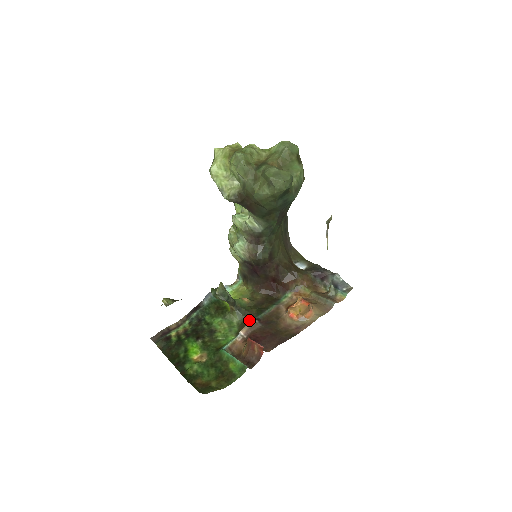
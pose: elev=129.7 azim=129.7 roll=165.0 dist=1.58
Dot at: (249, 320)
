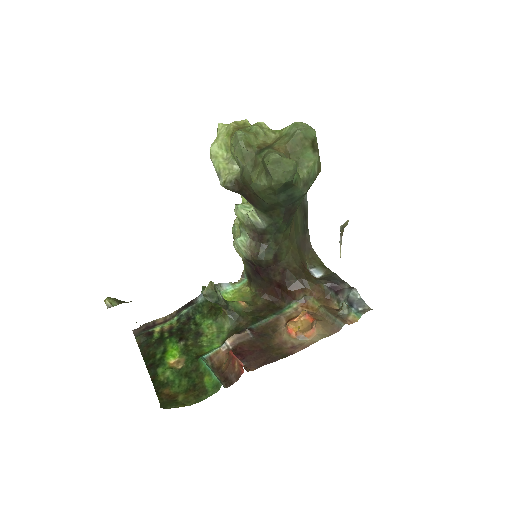
Dot at: (241, 328)
